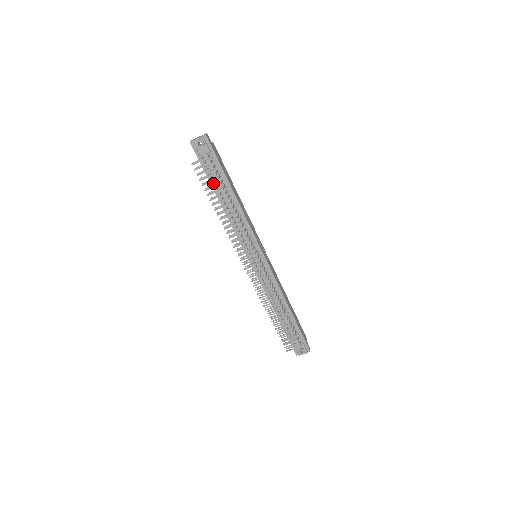
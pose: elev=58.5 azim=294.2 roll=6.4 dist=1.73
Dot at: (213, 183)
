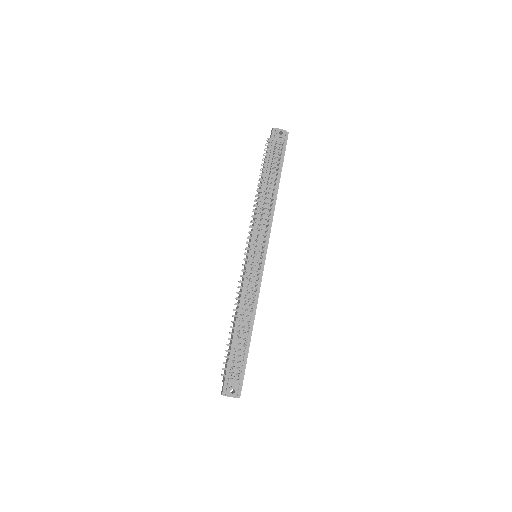
Dot at: (268, 168)
